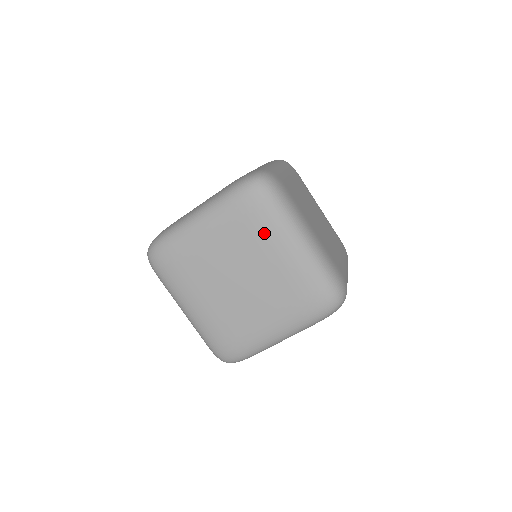
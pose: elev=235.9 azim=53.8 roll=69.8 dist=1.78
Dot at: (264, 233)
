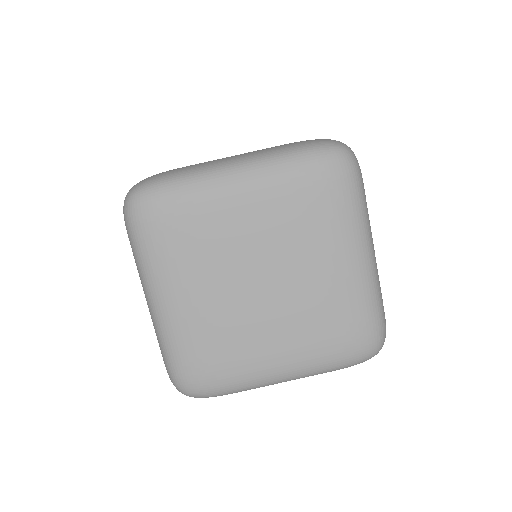
Dot at: occluded
